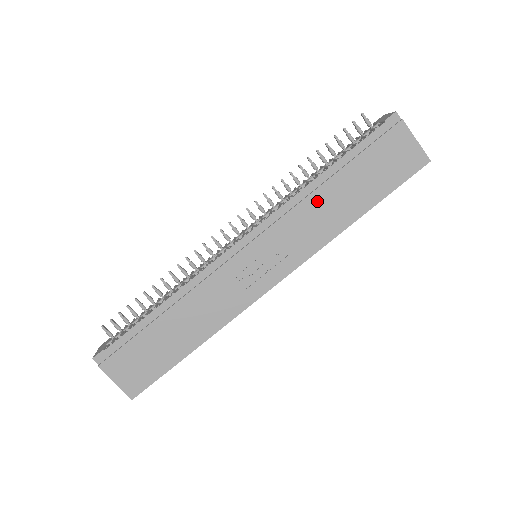
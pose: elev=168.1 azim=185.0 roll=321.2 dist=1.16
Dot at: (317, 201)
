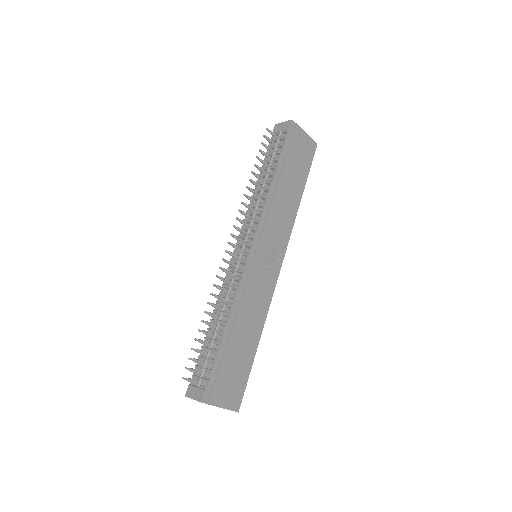
Dot at: (279, 197)
